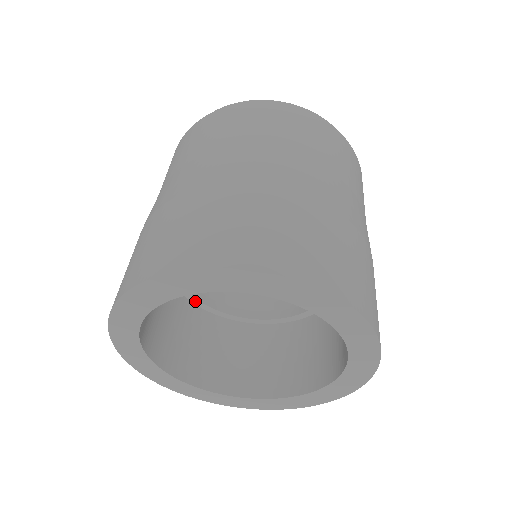
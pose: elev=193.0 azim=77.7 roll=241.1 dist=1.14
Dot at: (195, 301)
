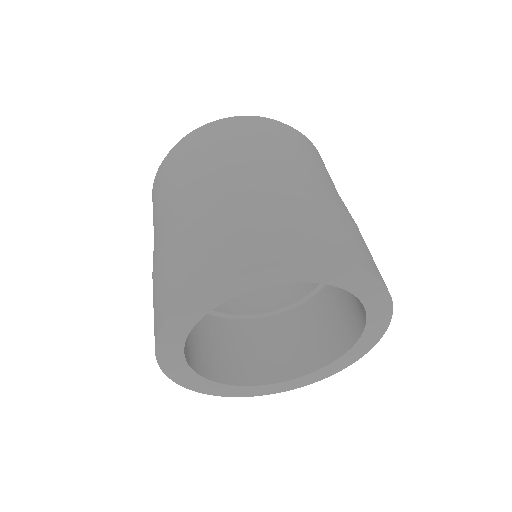
Dot at: occluded
